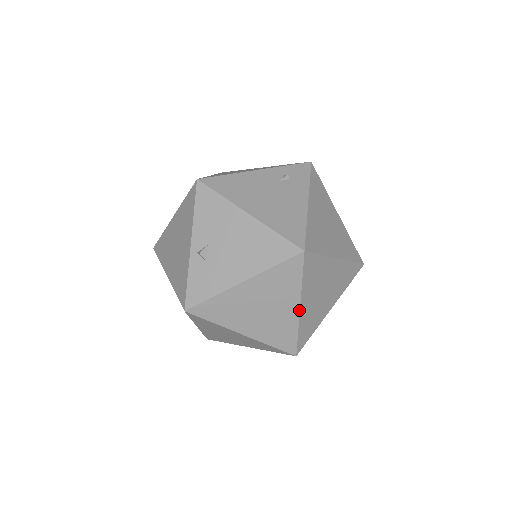
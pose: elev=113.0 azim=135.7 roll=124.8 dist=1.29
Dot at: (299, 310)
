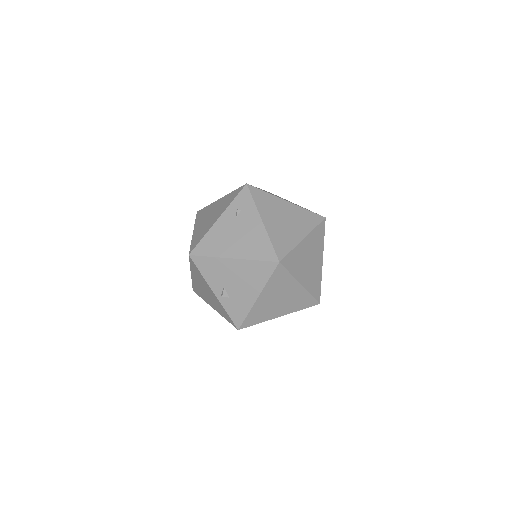
Dot at: (301, 286)
